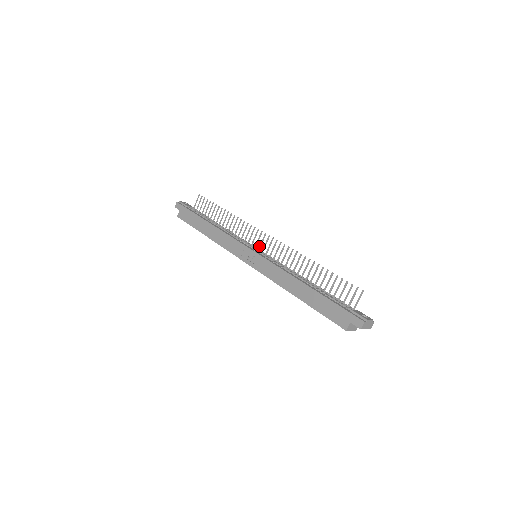
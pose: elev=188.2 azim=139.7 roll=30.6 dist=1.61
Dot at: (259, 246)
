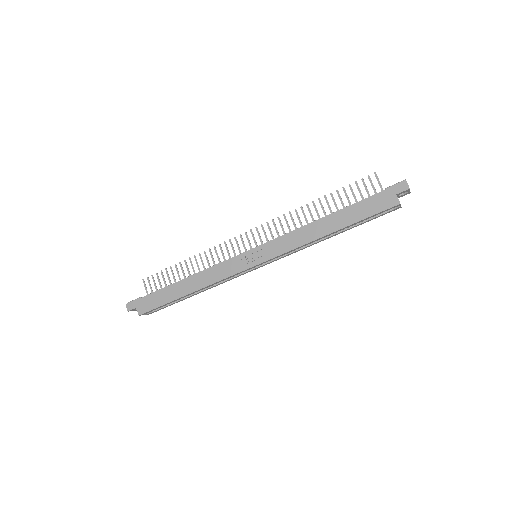
Dot at: (250, 248)
